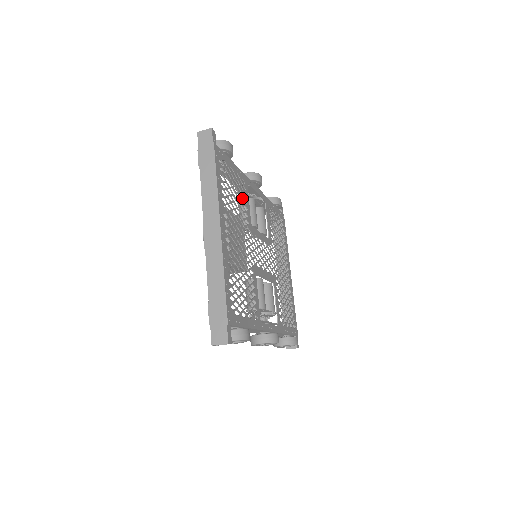
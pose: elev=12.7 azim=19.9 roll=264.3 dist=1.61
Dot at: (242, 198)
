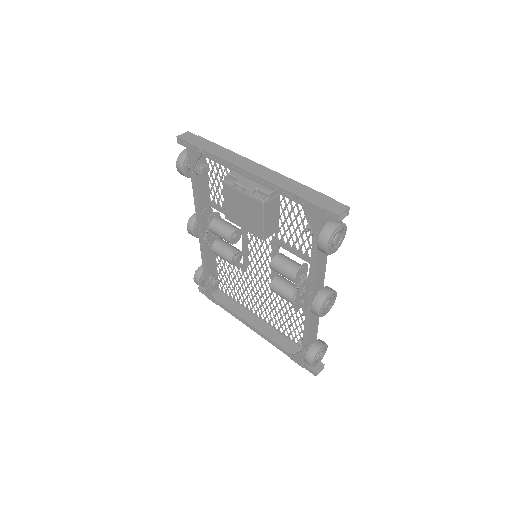
Dot at: occluded
